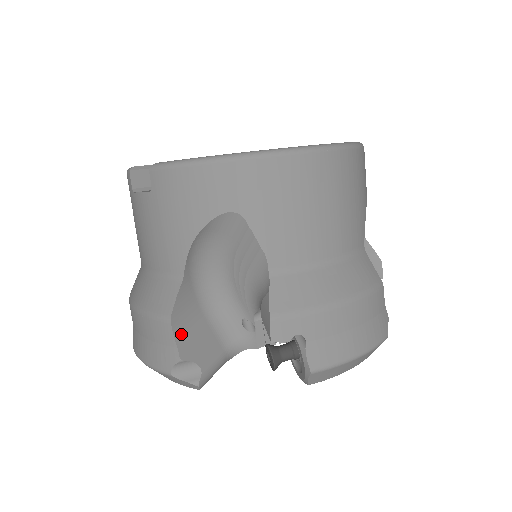
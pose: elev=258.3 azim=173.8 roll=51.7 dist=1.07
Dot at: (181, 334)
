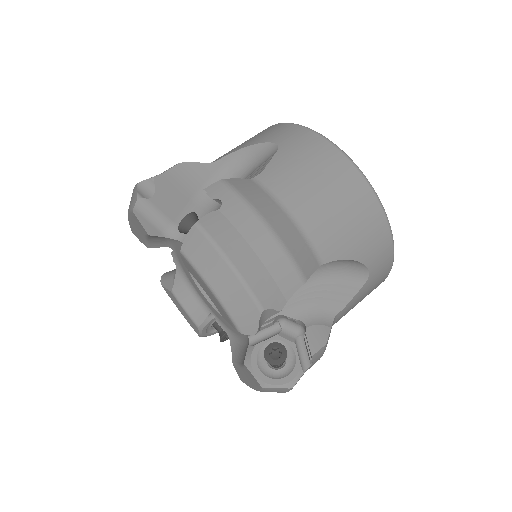
Dot at: (172, 176)
